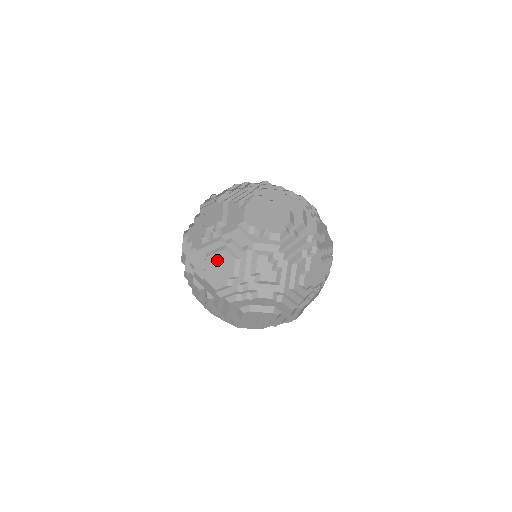
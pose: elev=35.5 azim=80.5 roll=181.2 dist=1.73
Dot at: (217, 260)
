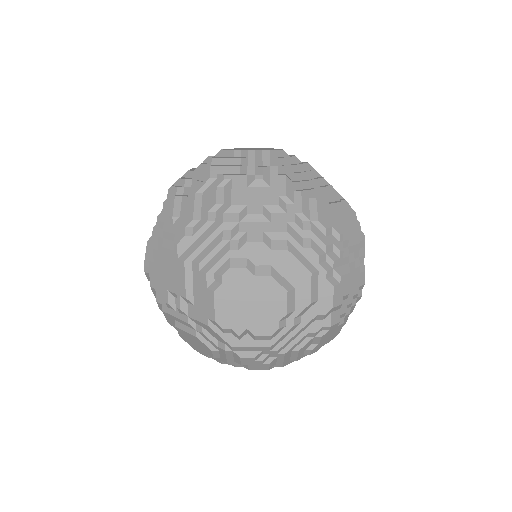
Dot at: (190, 337)
